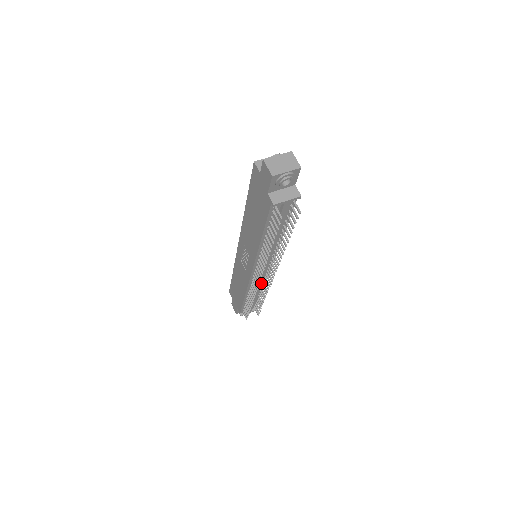
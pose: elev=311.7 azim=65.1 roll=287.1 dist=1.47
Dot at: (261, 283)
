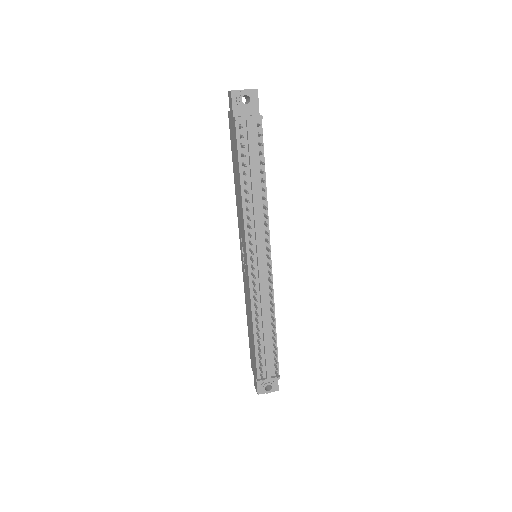
Dot at: (268, 302)
